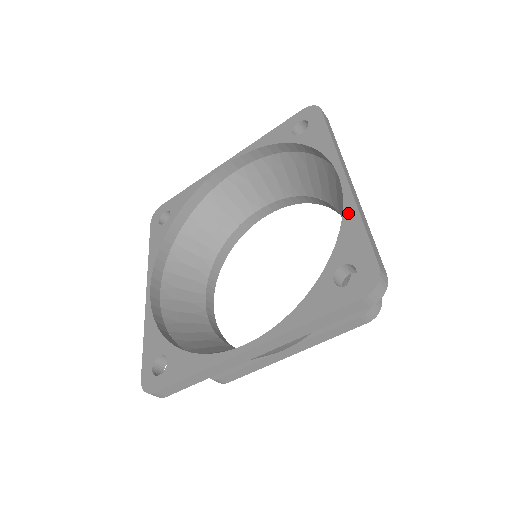
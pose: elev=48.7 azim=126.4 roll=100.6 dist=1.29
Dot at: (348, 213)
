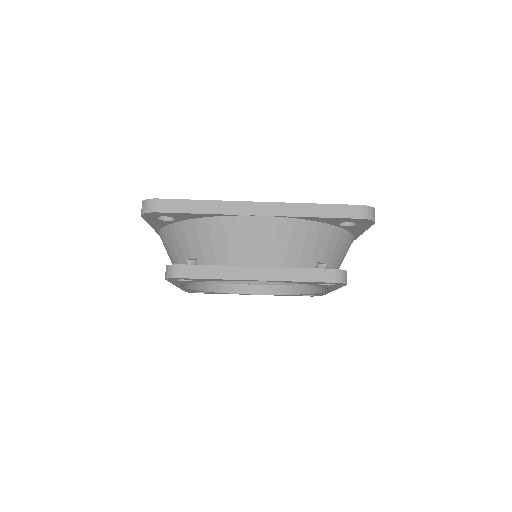
Dot at: occluded
